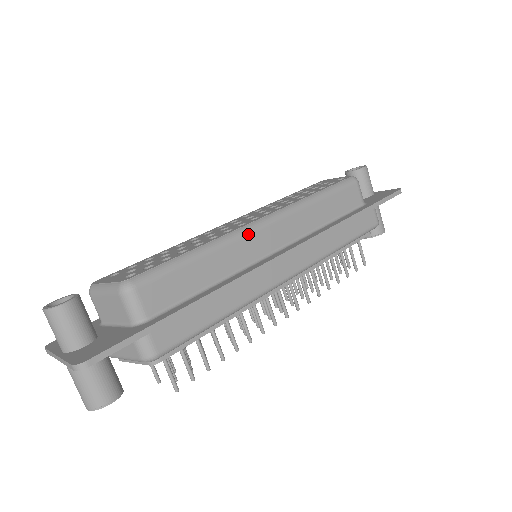
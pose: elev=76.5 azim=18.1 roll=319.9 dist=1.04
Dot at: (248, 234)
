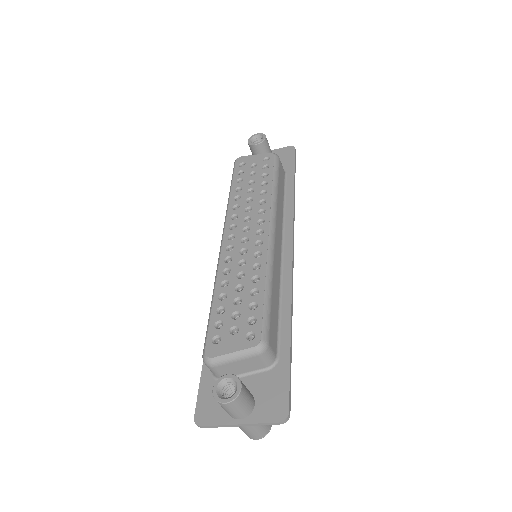
Dot at: (274, 250)
